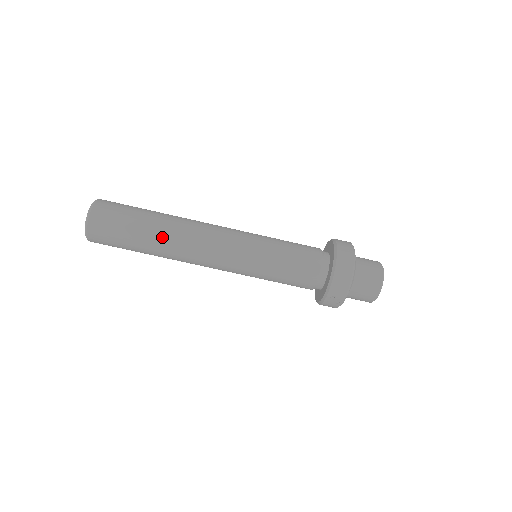
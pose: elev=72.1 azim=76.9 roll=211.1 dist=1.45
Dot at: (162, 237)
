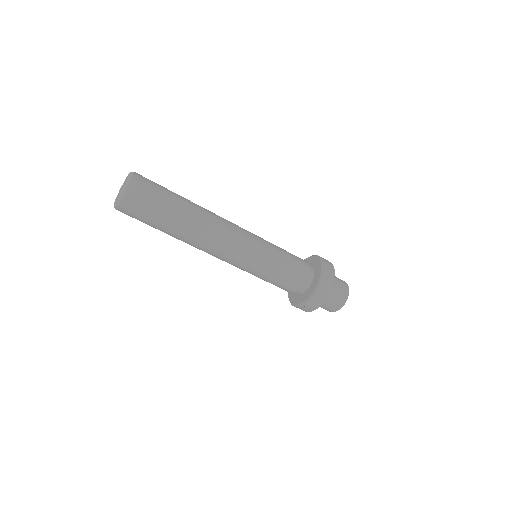
Dot at: (188, 225)
